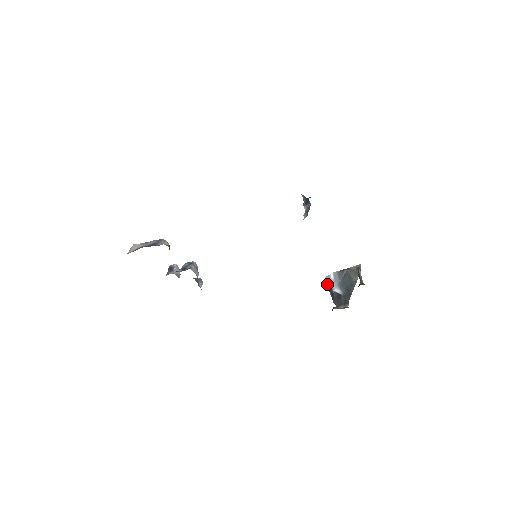
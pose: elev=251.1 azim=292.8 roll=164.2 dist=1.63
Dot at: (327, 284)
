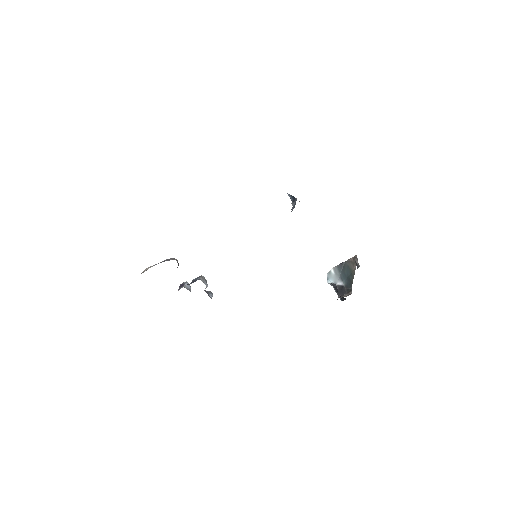
Dot at: (330, 280)
